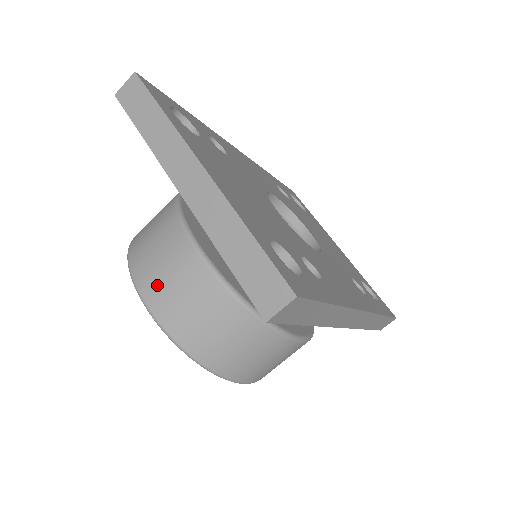
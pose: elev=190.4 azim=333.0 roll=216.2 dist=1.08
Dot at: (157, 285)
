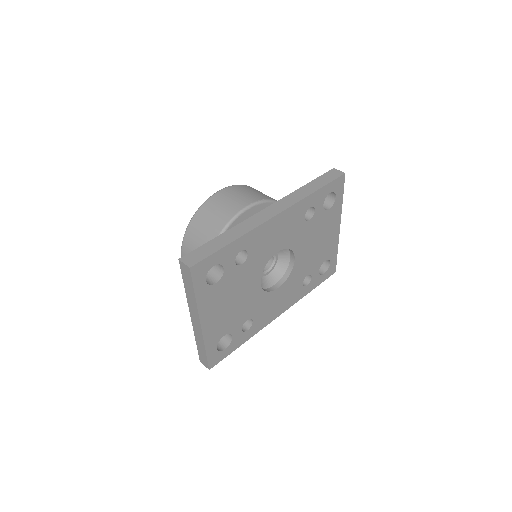
Dot at: occluded
